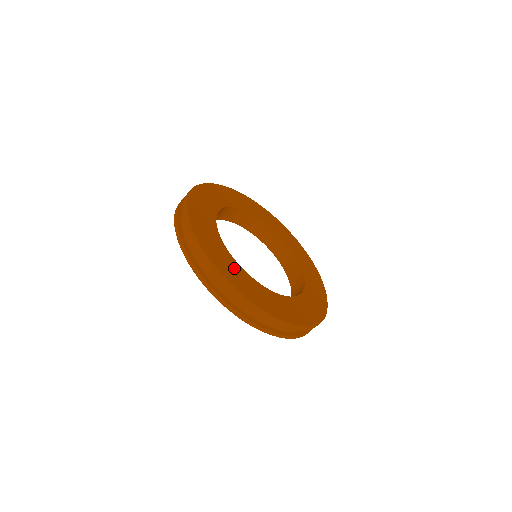
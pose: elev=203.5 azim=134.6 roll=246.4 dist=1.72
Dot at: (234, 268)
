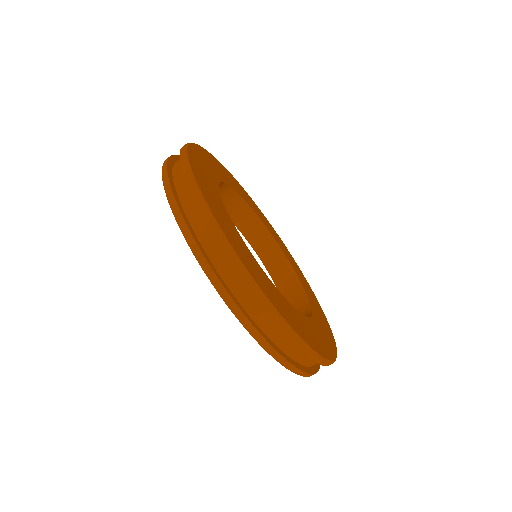
Dot at: (317, 331)
